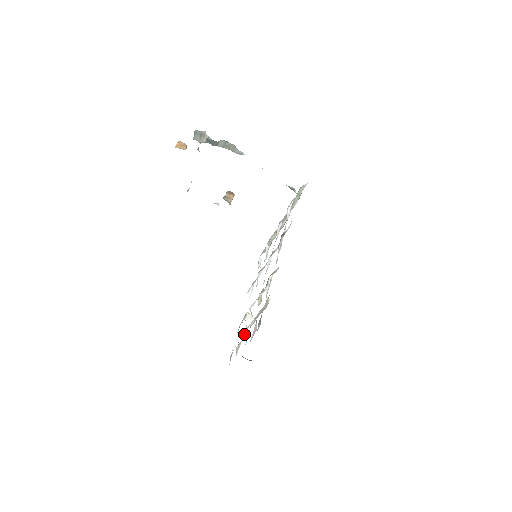
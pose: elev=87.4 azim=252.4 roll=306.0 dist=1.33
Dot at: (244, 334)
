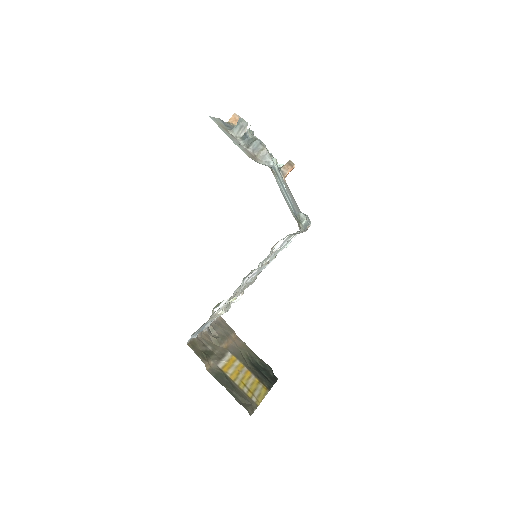
Dot at: occluded
